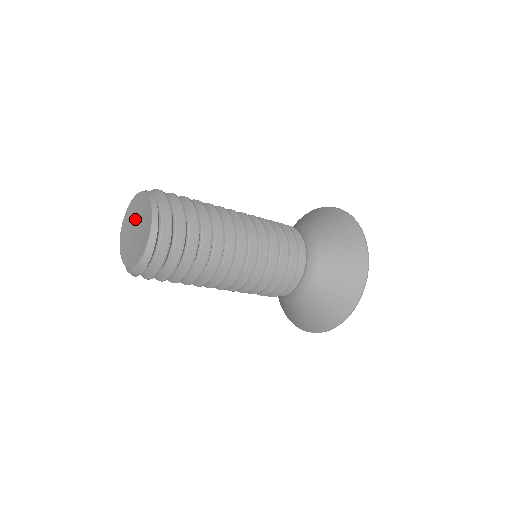
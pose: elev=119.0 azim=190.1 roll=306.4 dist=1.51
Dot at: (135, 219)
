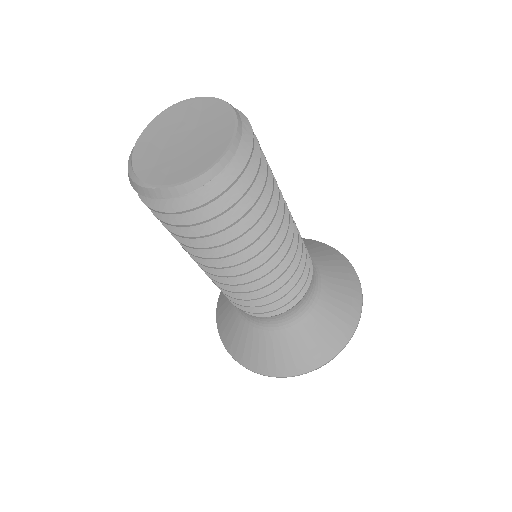
Dot at: (197, 127)
